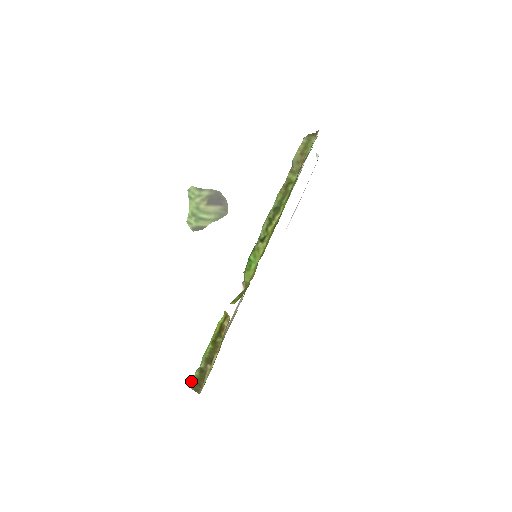
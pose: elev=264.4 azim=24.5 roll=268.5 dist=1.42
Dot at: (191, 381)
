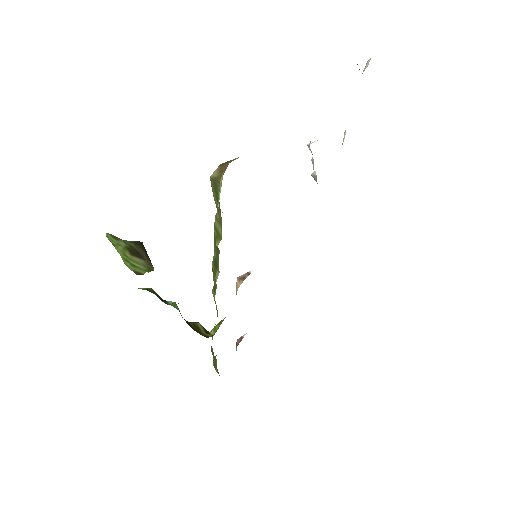
Dot at: occluded
